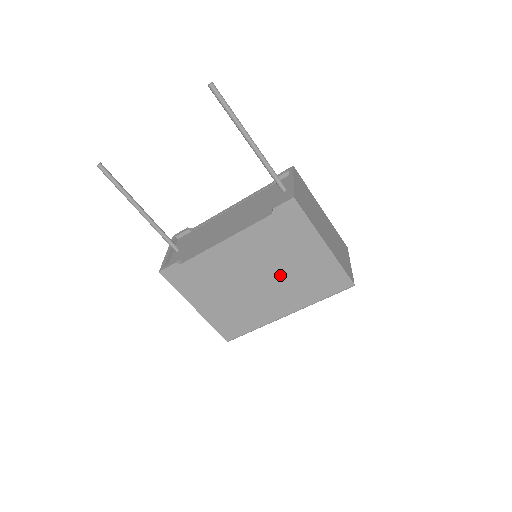
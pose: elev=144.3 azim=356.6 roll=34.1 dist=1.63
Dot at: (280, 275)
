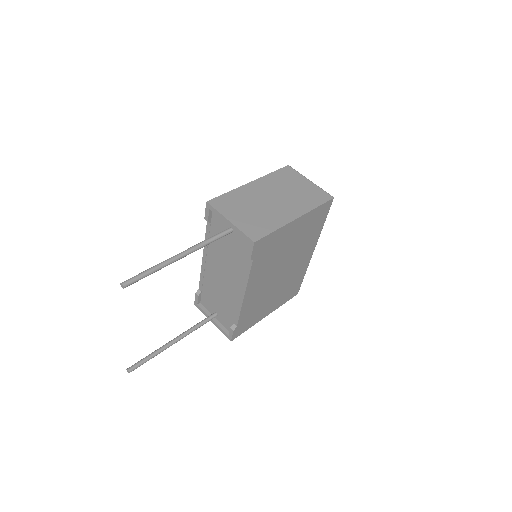
Dot at: (290, 255)
